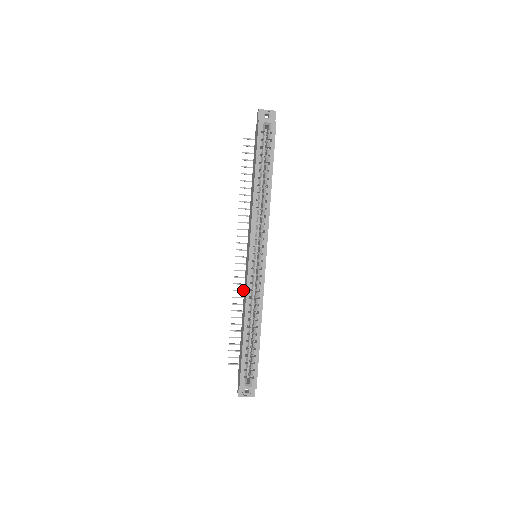
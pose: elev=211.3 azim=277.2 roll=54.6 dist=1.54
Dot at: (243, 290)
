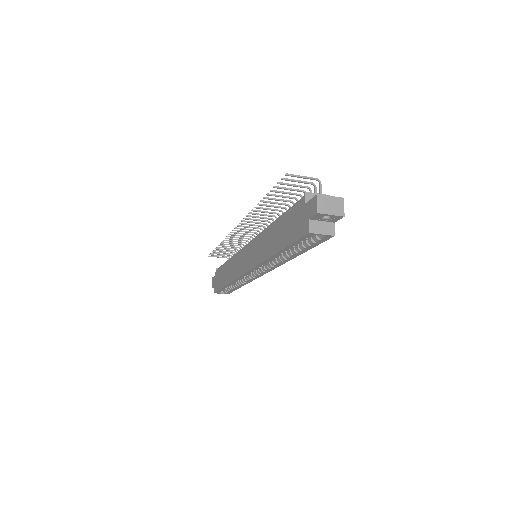
Dot at: (236, 239)
